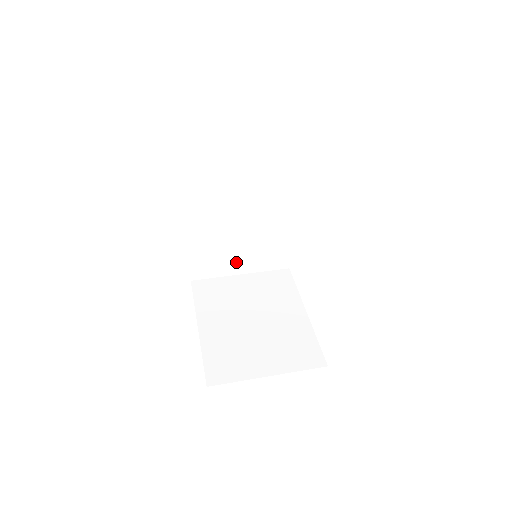
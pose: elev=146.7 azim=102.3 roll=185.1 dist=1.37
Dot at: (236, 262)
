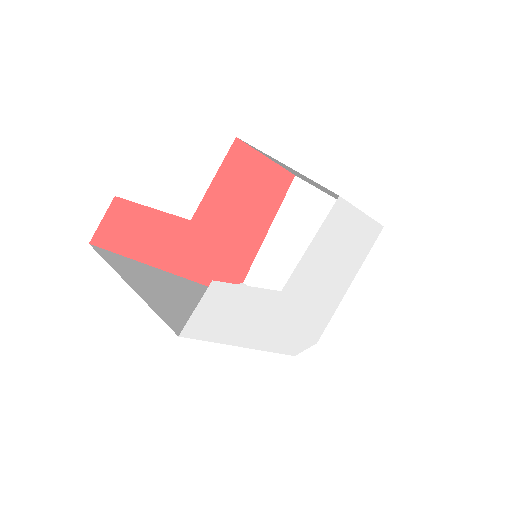
Dot at: occluded
